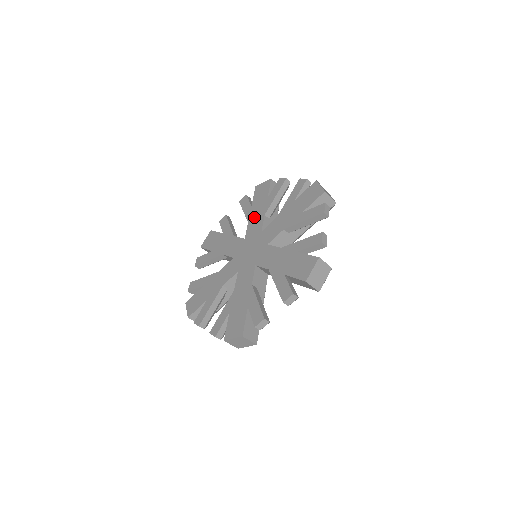
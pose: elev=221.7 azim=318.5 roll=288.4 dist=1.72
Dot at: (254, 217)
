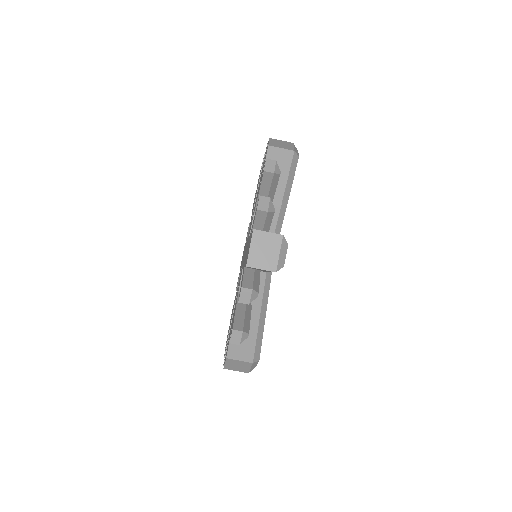
Dot at: occluded
